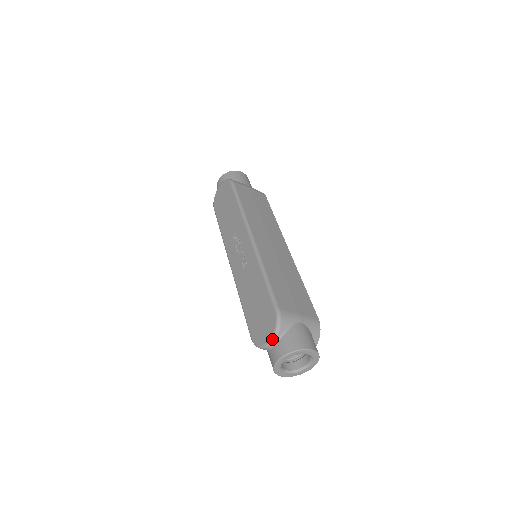
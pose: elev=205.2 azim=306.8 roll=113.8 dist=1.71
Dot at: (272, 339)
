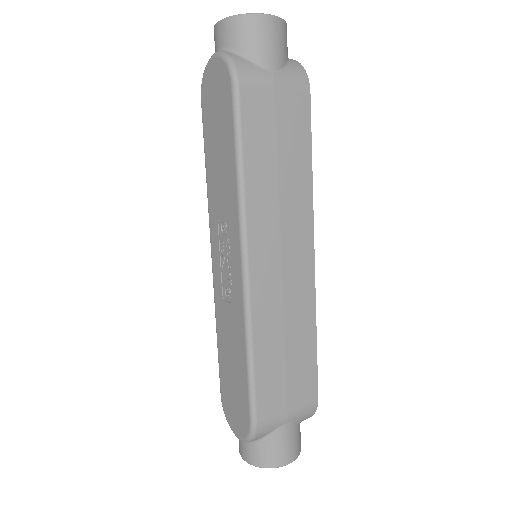
Dot at: occluded
